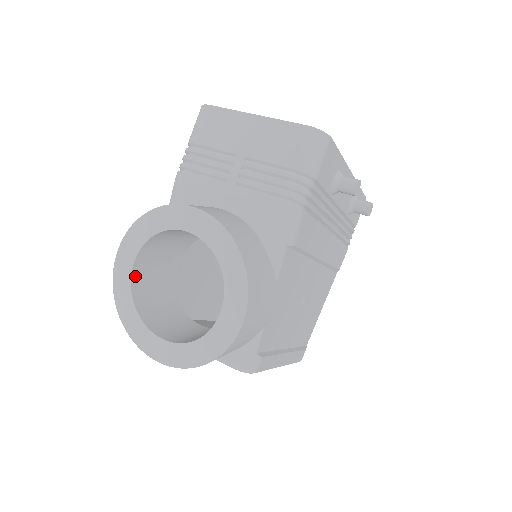
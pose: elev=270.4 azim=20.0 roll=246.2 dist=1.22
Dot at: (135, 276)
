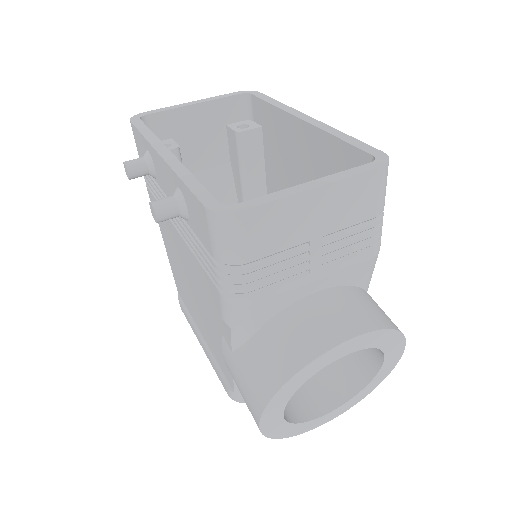
Dot at: occluded
